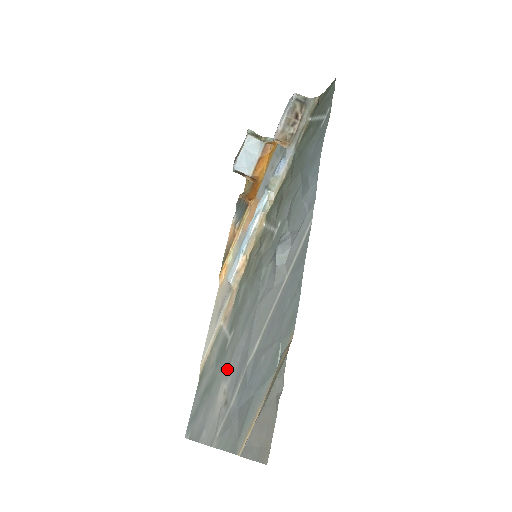
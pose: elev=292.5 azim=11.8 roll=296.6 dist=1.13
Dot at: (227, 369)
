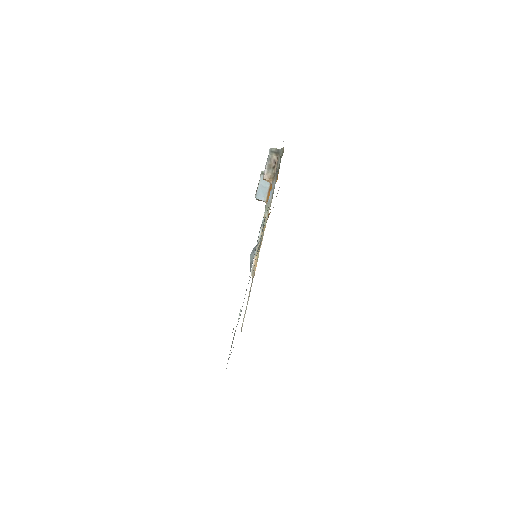
Dot at: occluded
